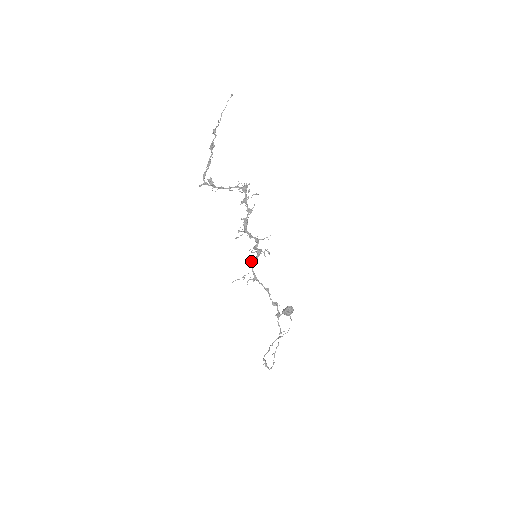
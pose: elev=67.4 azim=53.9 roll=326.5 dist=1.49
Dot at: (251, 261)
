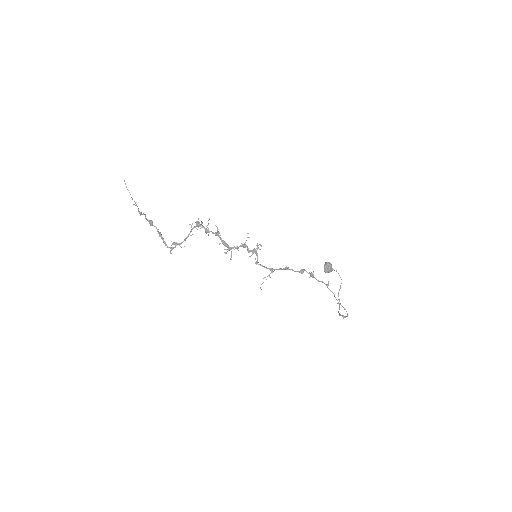
Dot at: (256, 263)
